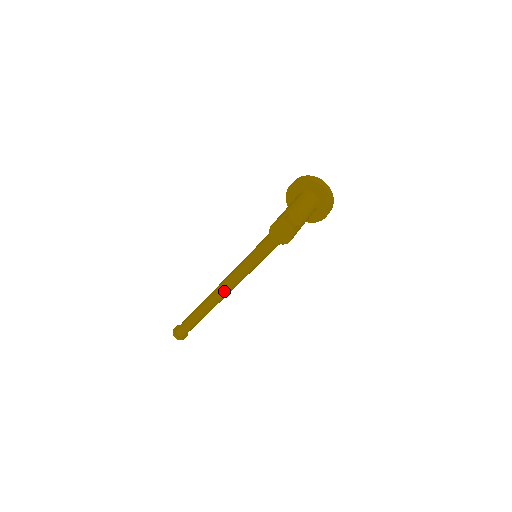
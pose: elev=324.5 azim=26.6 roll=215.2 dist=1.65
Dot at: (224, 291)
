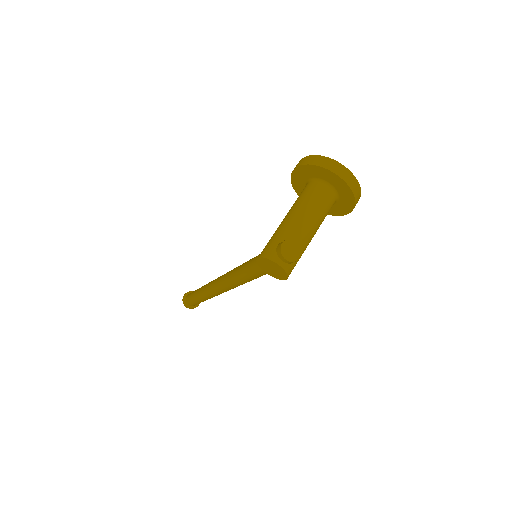
Dot at: (222, 290)
